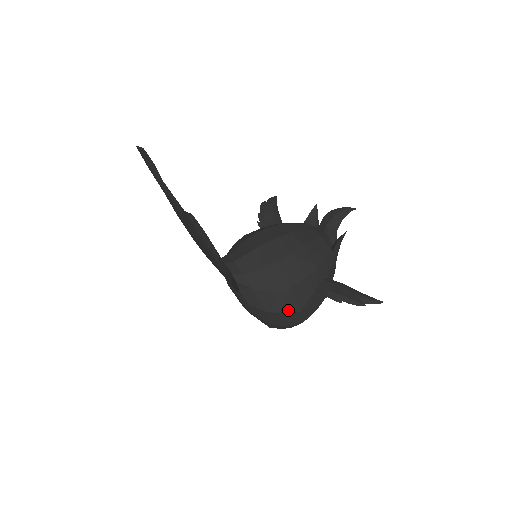
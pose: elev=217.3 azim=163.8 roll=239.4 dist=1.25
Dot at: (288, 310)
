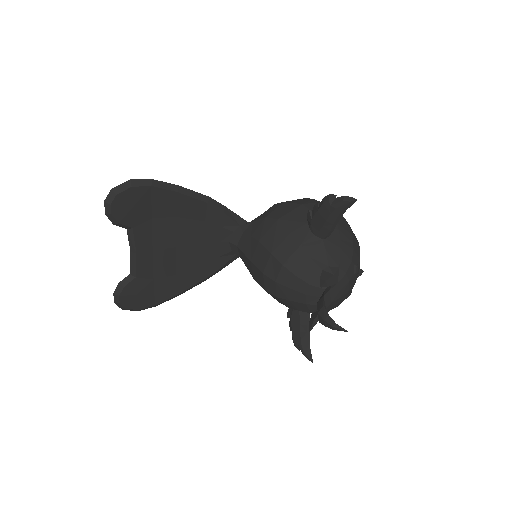
Dot at: occluded
